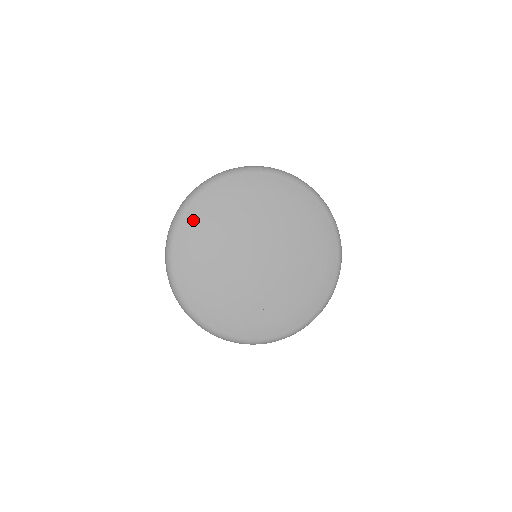
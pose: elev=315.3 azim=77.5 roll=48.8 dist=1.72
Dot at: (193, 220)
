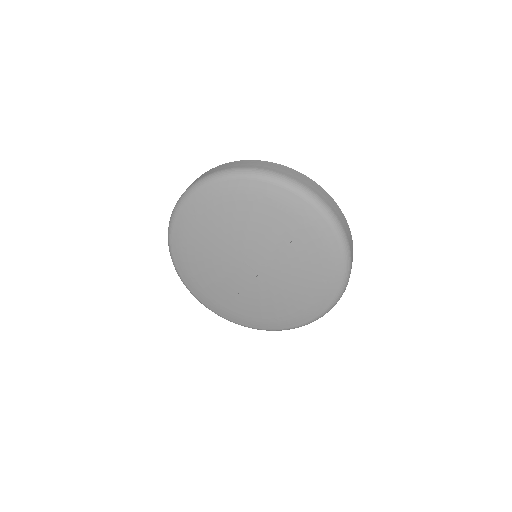
Dot at: (230, 193)
